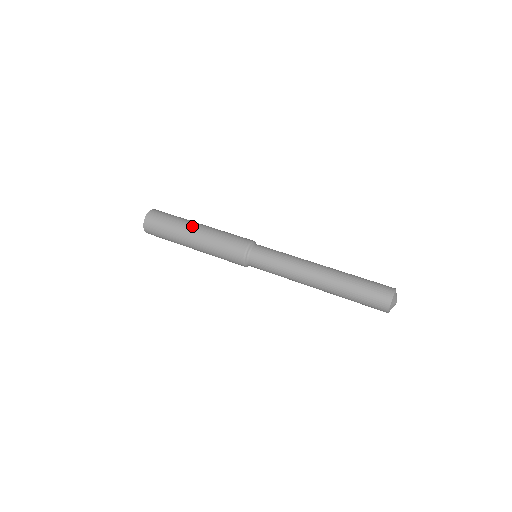
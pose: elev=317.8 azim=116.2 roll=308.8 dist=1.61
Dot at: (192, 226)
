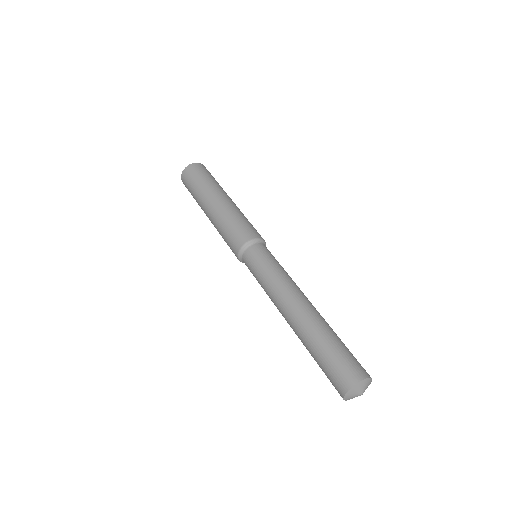
Dot at: (226, 194)
